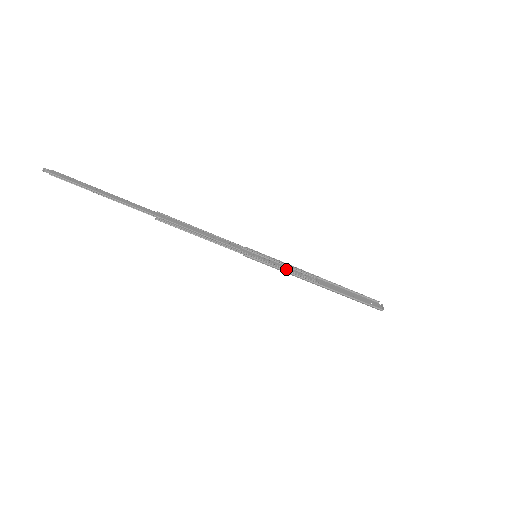
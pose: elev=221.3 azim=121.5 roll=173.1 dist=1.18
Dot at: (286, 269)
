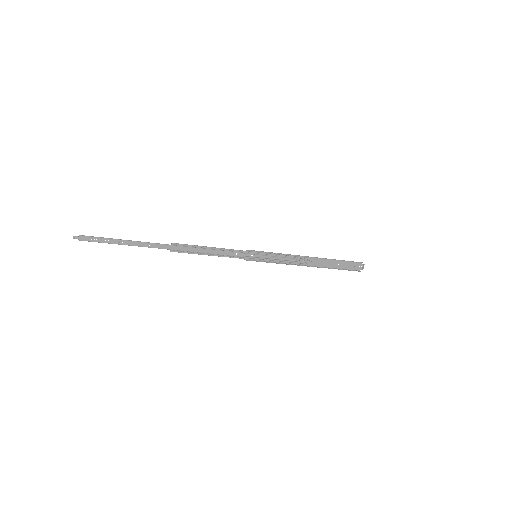
Dot at: (281, 262)
